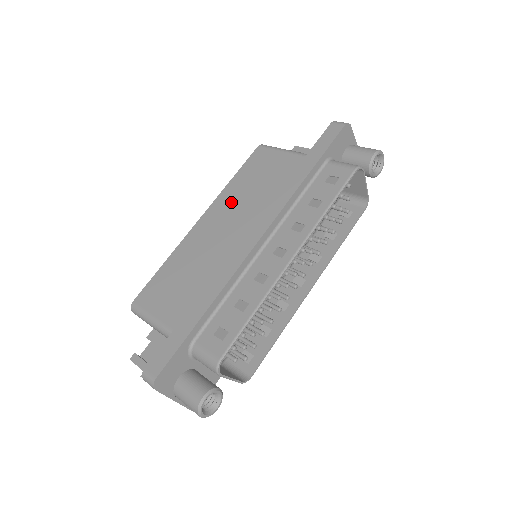
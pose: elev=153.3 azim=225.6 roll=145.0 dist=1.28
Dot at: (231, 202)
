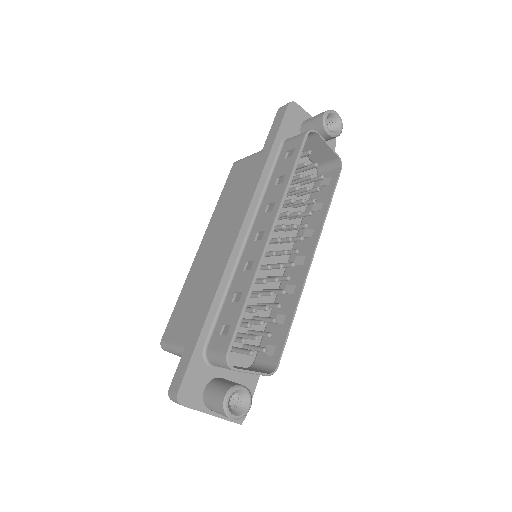
Dot at: (220, 219)
